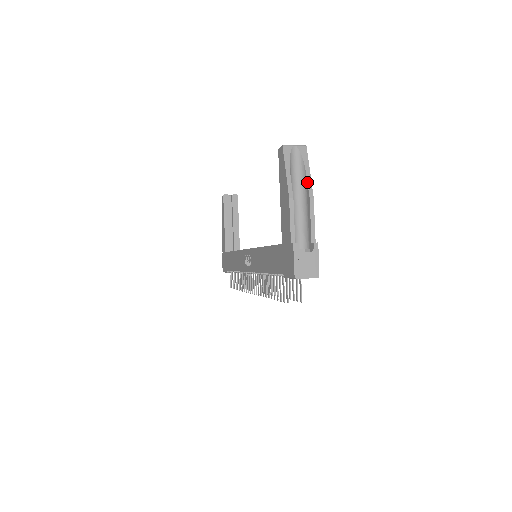
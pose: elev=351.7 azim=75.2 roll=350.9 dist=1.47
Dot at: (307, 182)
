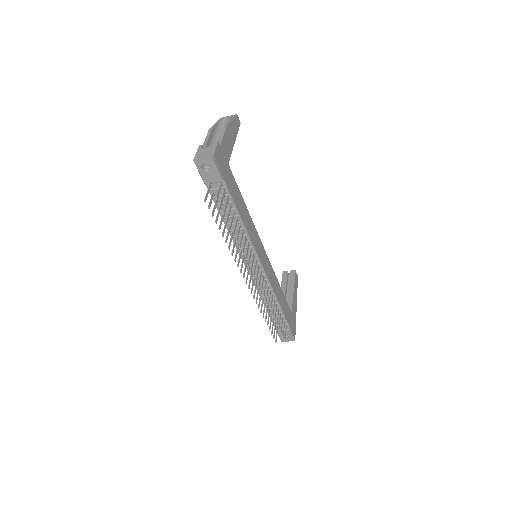
Dot at: (227, 123)
